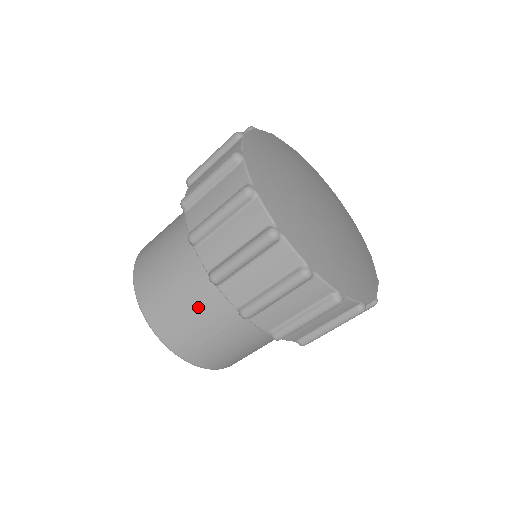
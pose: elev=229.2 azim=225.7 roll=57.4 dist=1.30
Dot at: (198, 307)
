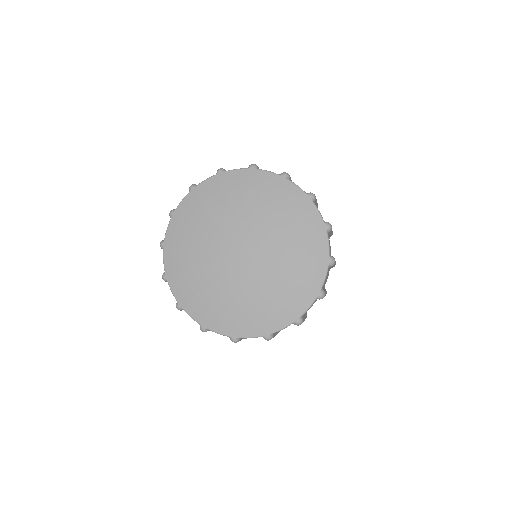
Dot at: occluded
